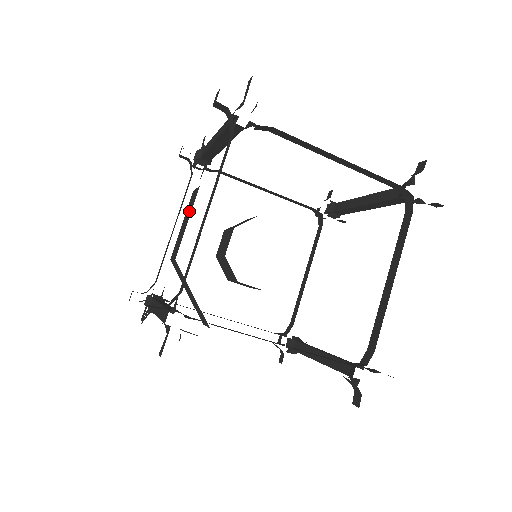
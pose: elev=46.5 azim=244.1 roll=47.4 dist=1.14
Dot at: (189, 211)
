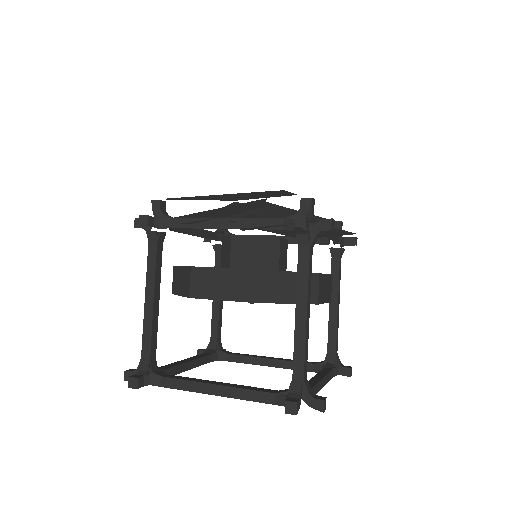
Dot at: occluded
